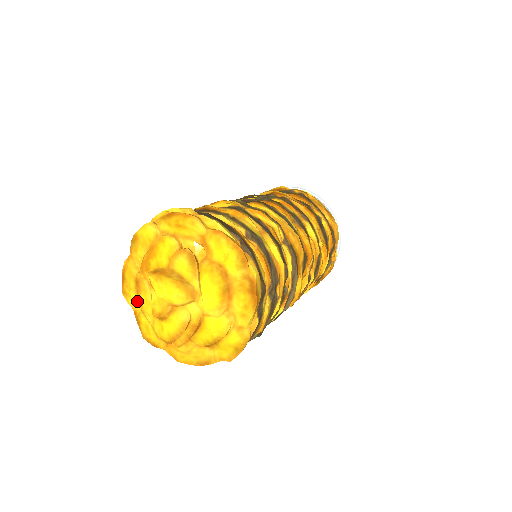
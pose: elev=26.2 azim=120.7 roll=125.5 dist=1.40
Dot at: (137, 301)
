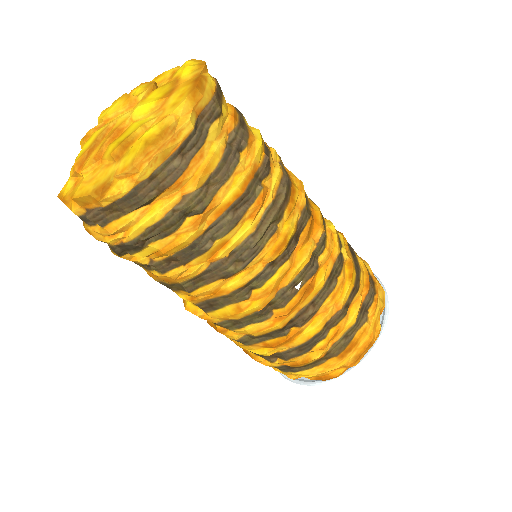
Dot at: occluded
